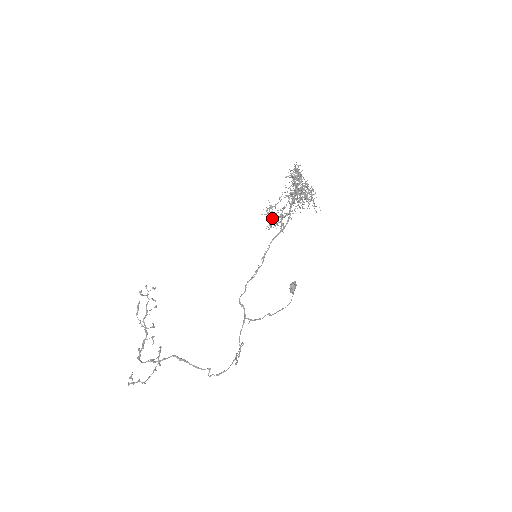
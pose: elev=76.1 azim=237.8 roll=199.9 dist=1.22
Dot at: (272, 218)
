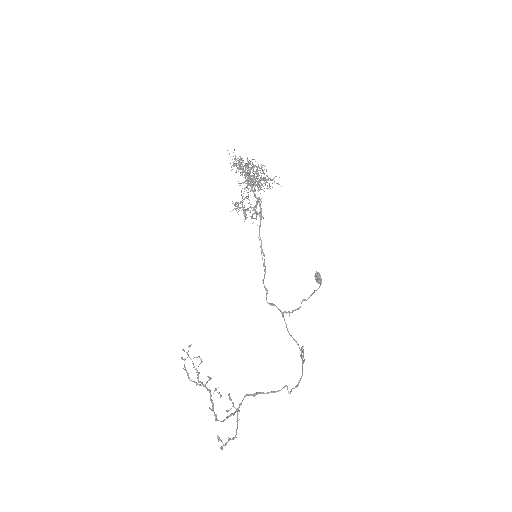
Dot at: occluded
